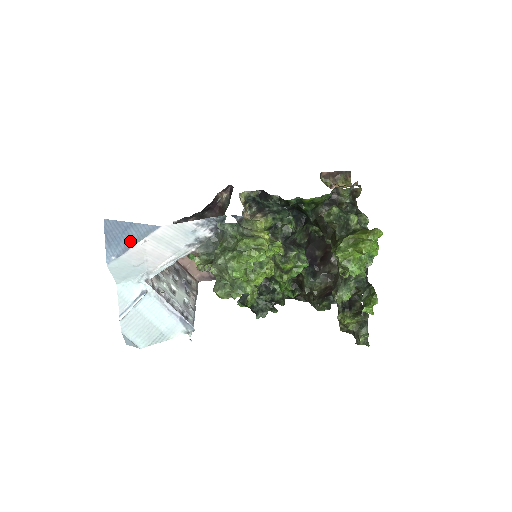
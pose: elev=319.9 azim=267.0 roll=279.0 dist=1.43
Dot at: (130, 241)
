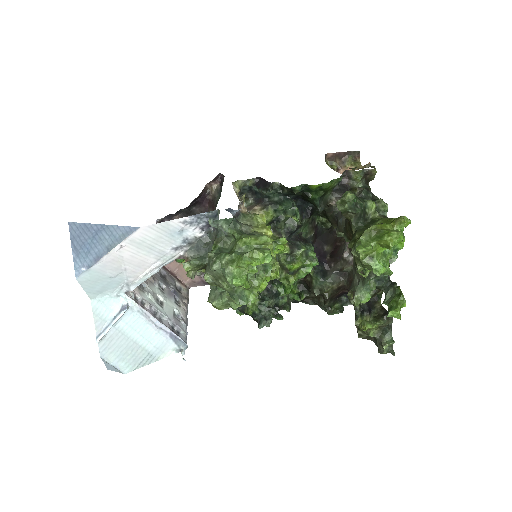
Dot at: (103, 247)
